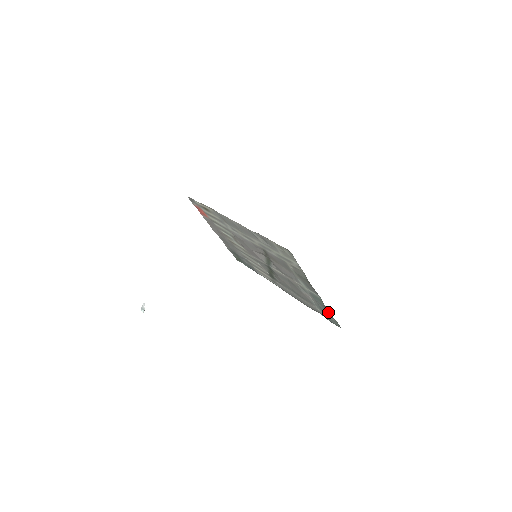
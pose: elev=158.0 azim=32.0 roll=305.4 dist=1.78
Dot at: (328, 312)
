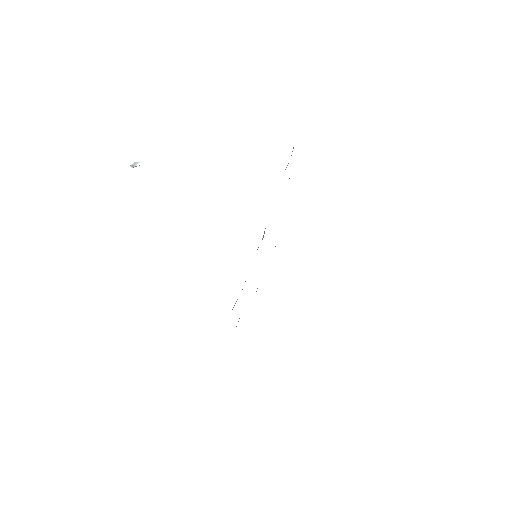
Dot at: occluded
